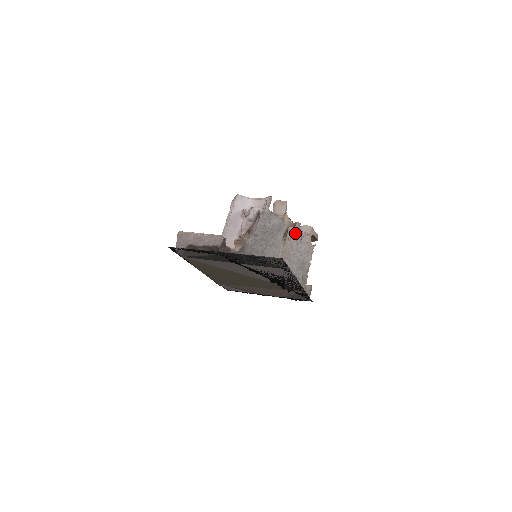
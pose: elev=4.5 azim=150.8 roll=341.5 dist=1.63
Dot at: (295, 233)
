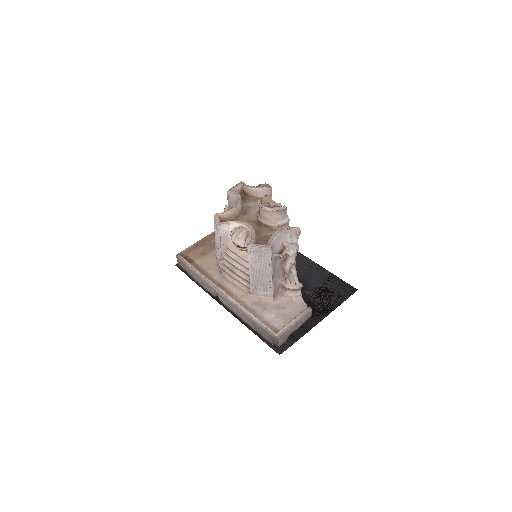
Dot at: occluded
